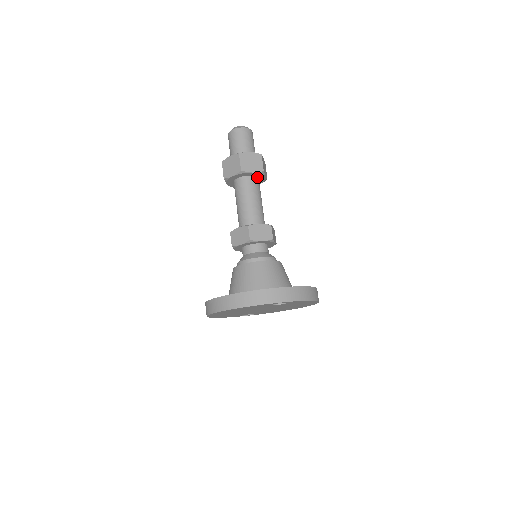
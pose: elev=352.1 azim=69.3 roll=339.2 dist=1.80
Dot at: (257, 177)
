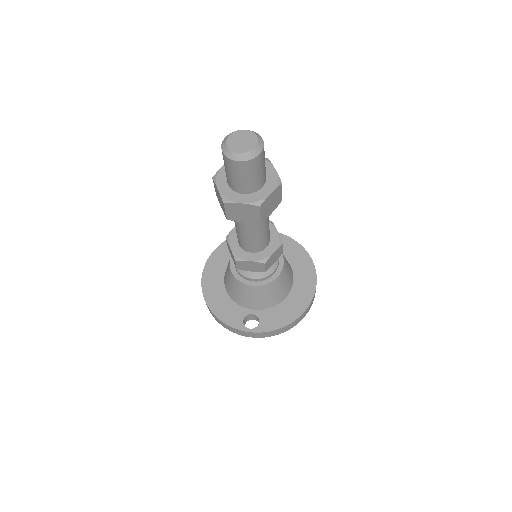
Dot at: occluded
